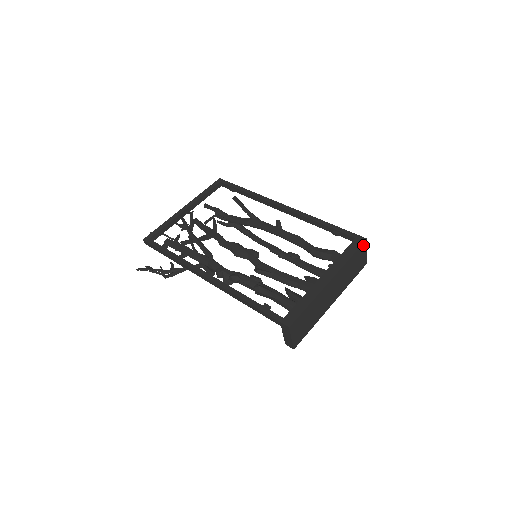
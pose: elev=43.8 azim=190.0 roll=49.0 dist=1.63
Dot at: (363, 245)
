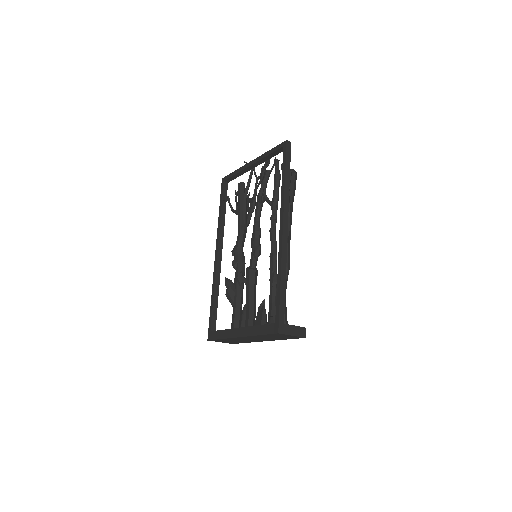
Dot at: (276, 334)
